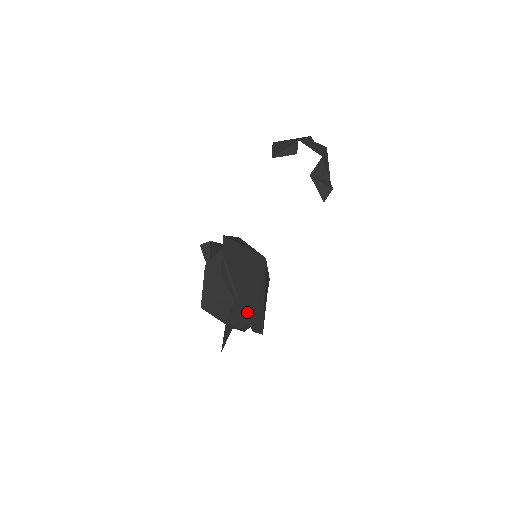
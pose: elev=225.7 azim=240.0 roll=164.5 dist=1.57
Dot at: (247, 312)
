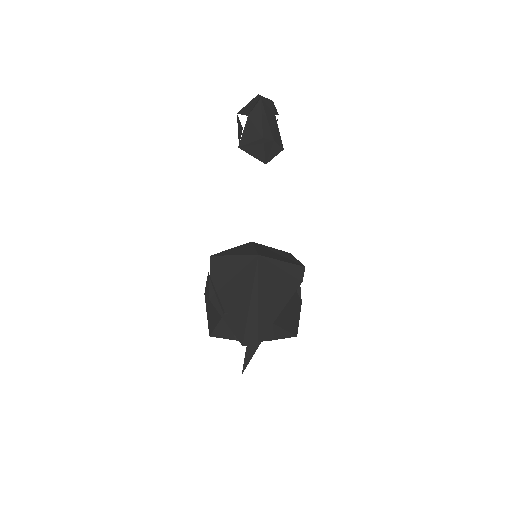
Dot at: (236, 326)
